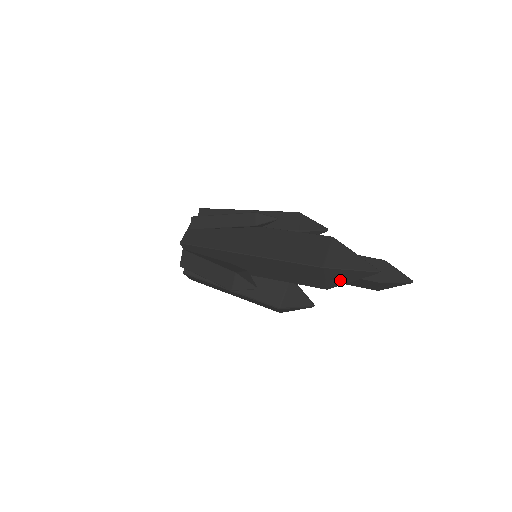
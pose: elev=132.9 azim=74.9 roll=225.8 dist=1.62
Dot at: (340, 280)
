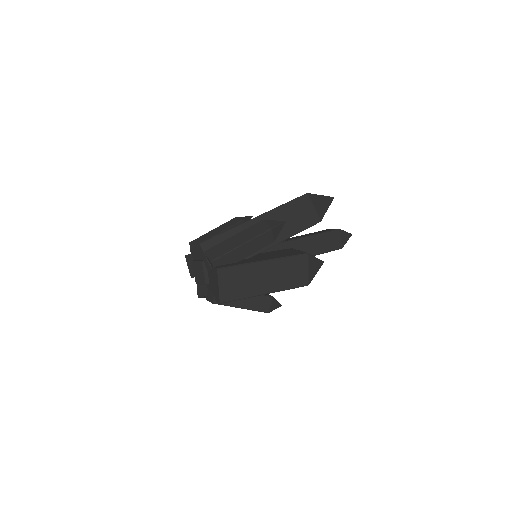
Dot at: (321, 208)
